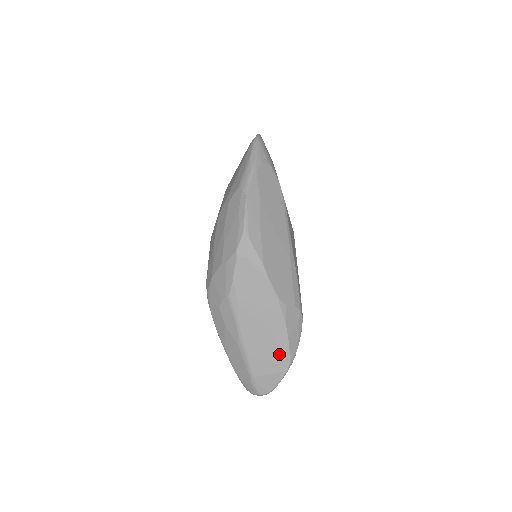
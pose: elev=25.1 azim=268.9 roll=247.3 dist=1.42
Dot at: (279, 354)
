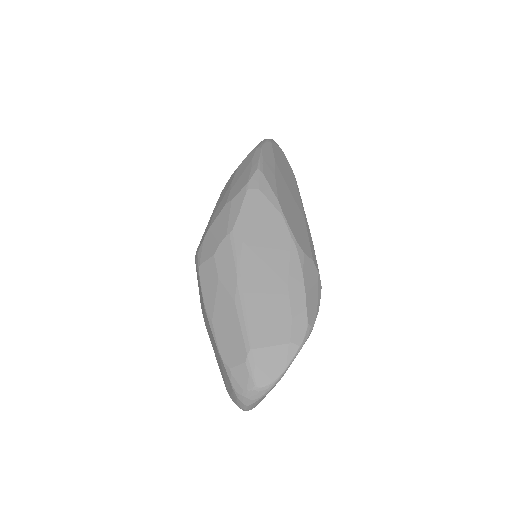
Dot at: (292, 314)
